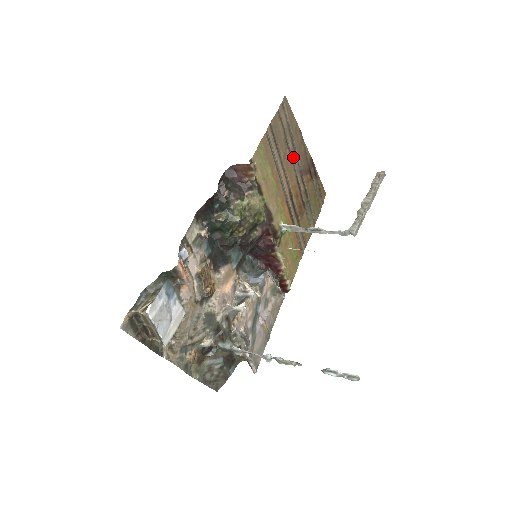
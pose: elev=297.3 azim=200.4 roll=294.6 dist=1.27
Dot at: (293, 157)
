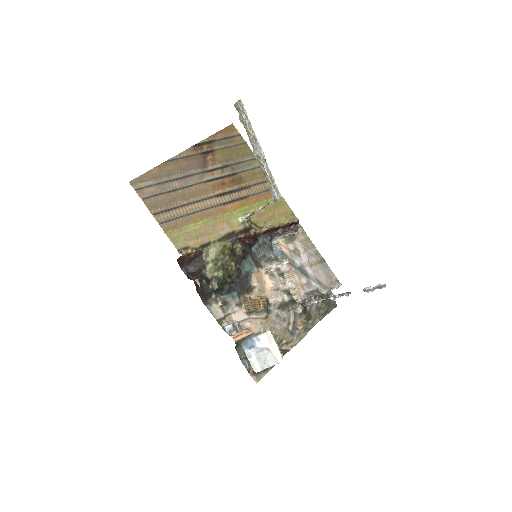
Dot at: (187, 182)
